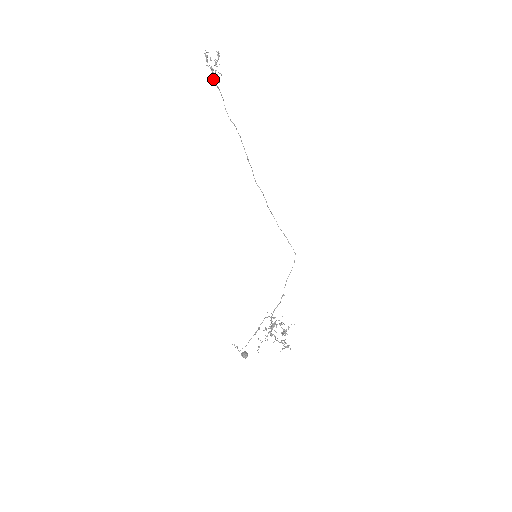
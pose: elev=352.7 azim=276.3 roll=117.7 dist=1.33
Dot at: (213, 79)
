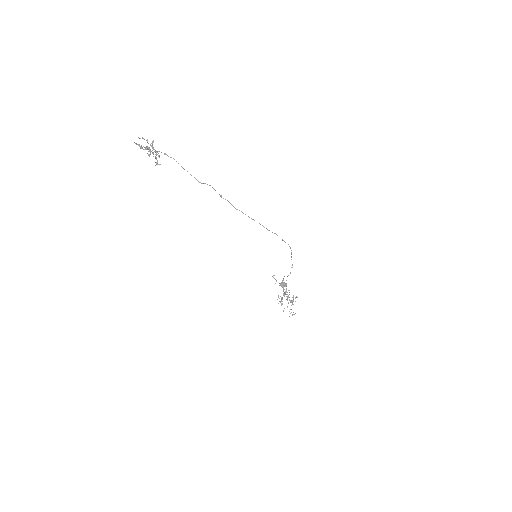
Dot at: (157, 152)
